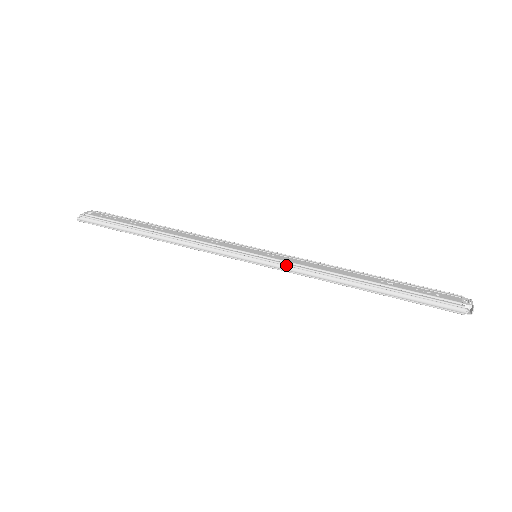
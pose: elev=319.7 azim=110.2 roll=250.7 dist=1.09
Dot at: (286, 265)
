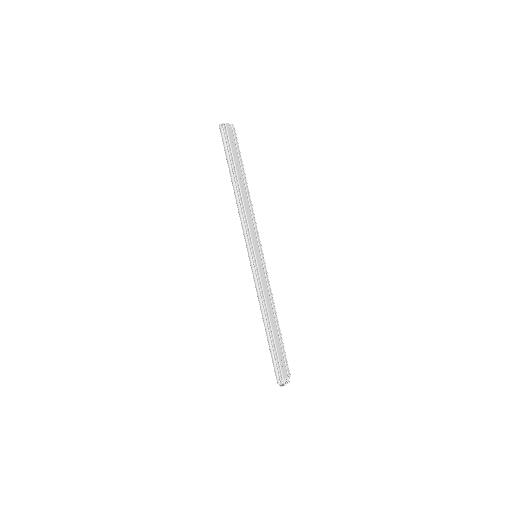
Dot at: (258, 279)
